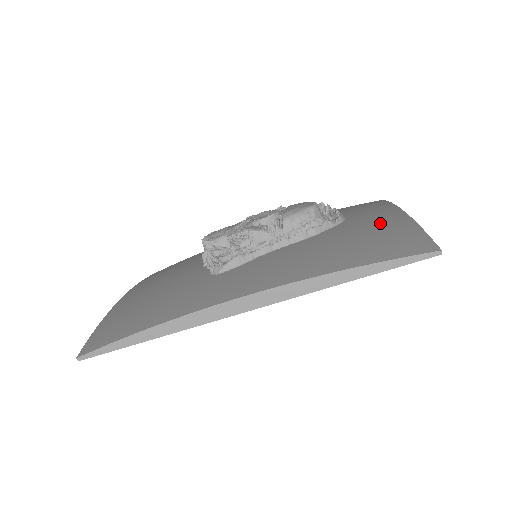
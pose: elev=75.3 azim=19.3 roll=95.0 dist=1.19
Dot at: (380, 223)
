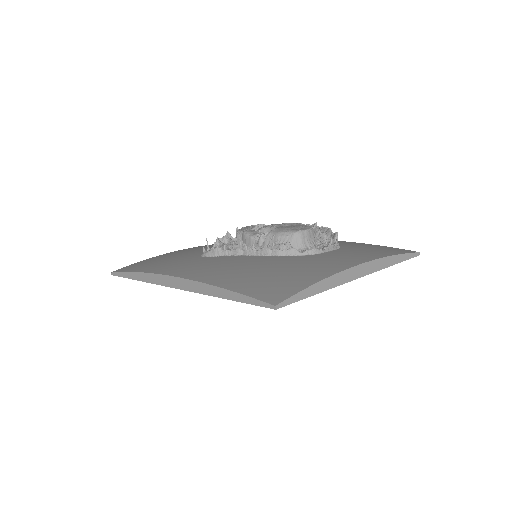
Dot at: (313, 267)
